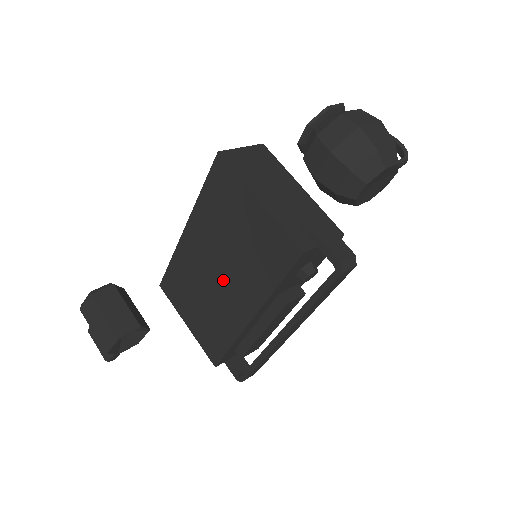
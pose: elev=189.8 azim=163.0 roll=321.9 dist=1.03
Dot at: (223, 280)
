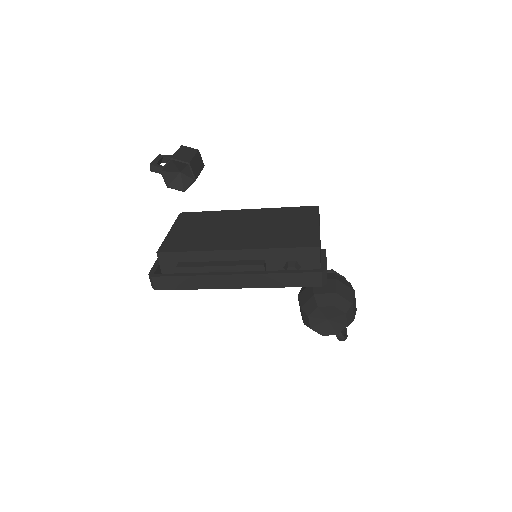
Dot at: (243, 231)
